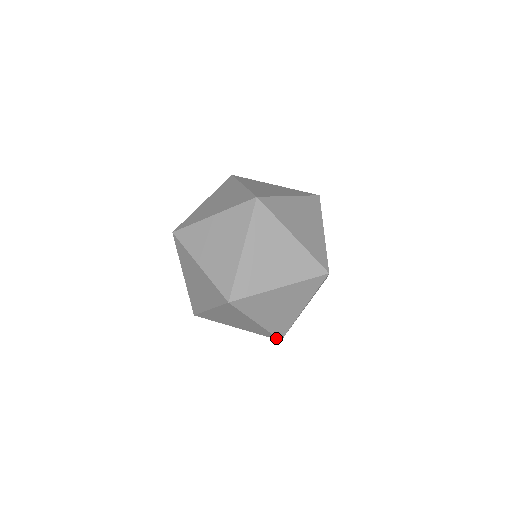
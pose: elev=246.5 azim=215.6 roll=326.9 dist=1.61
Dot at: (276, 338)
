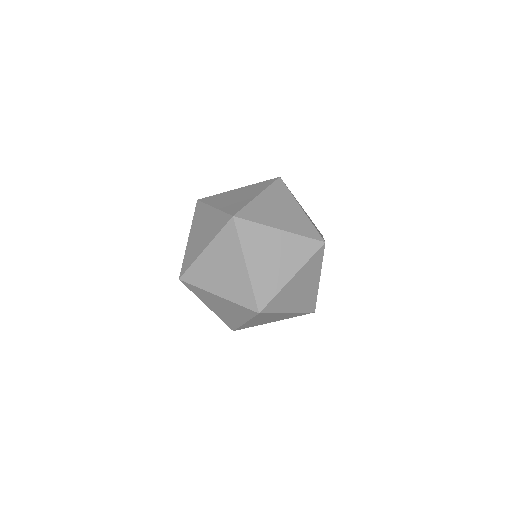
Dot at: occluded
